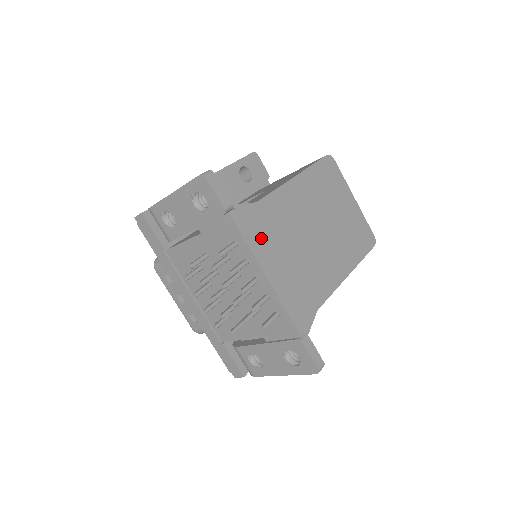
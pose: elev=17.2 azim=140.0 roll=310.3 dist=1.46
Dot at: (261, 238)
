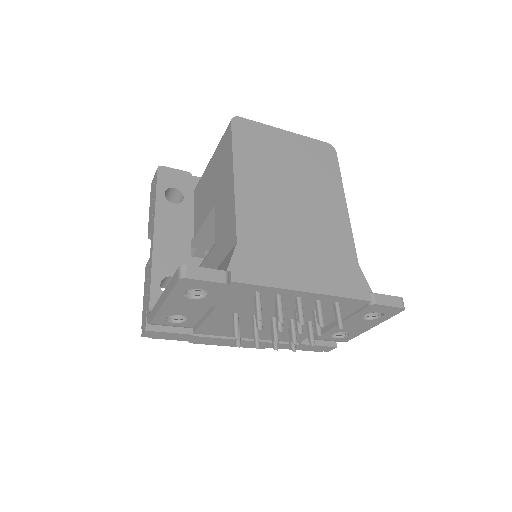
Dot at: (271, 267)
